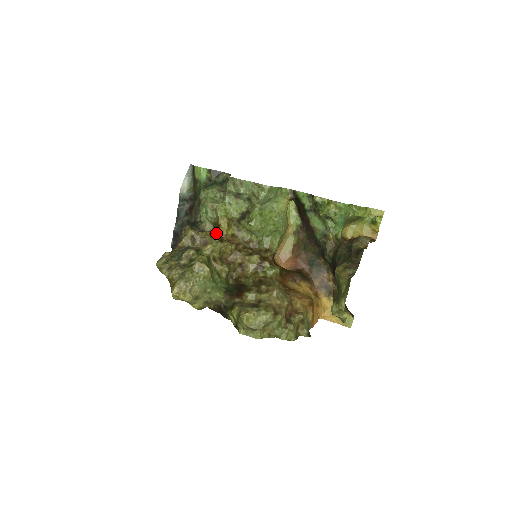
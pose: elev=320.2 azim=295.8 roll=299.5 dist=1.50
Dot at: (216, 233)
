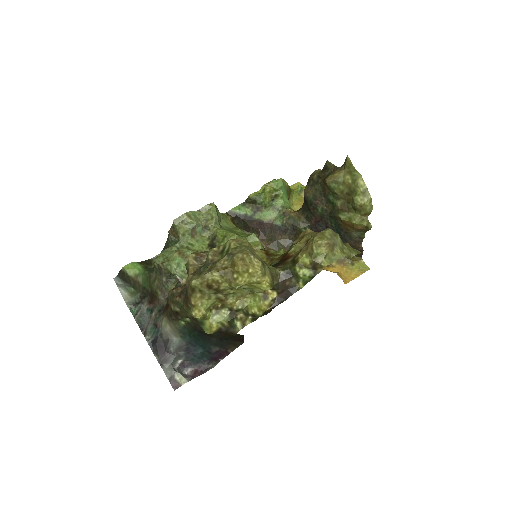
Dot at: occluded
